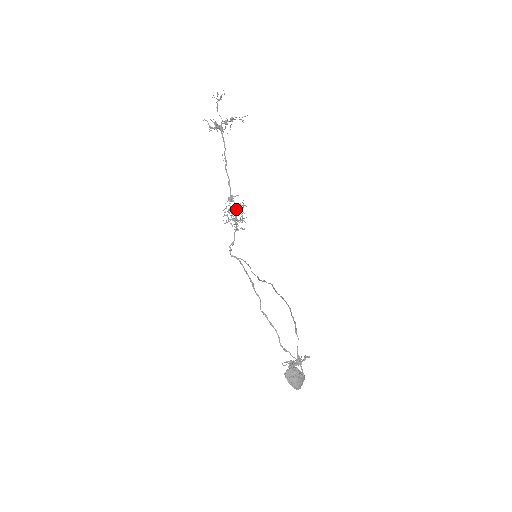
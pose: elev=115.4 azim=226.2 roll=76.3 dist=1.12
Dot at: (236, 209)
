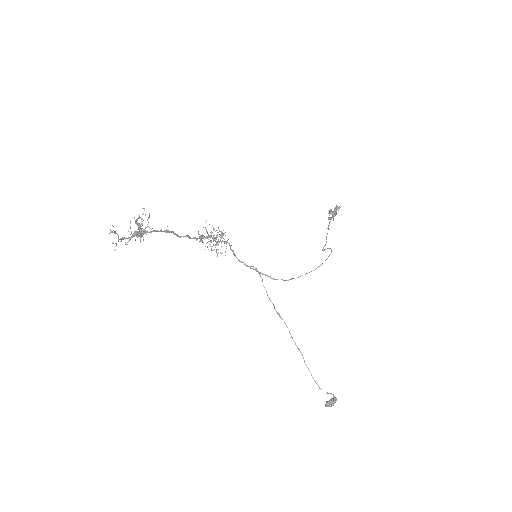
Dot at: occluded
